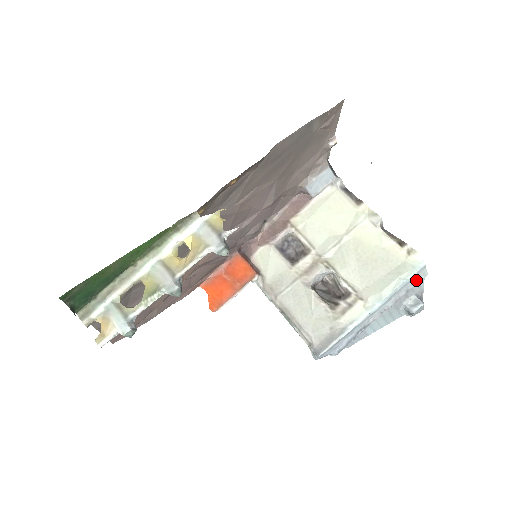
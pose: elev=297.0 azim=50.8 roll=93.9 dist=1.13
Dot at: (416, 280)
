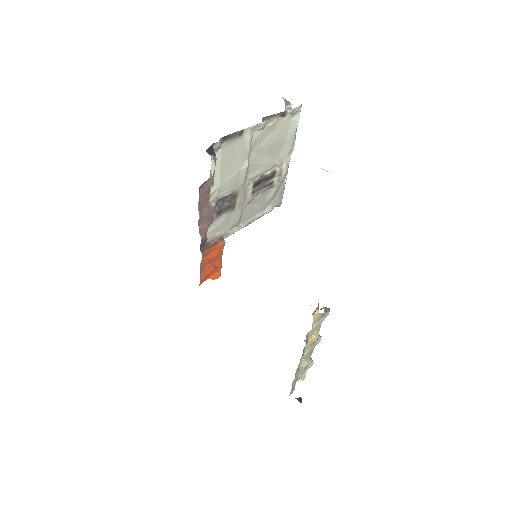
Dot at: occluded
